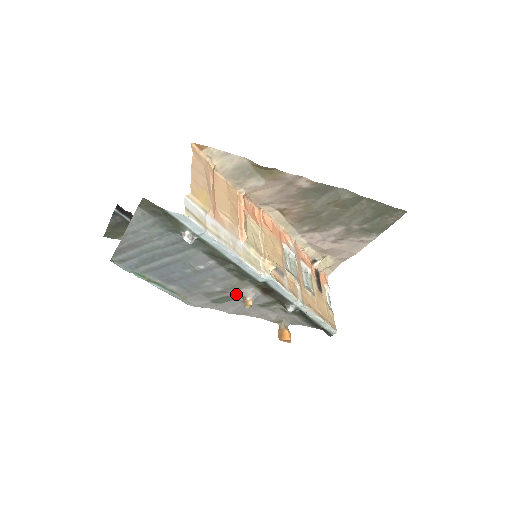
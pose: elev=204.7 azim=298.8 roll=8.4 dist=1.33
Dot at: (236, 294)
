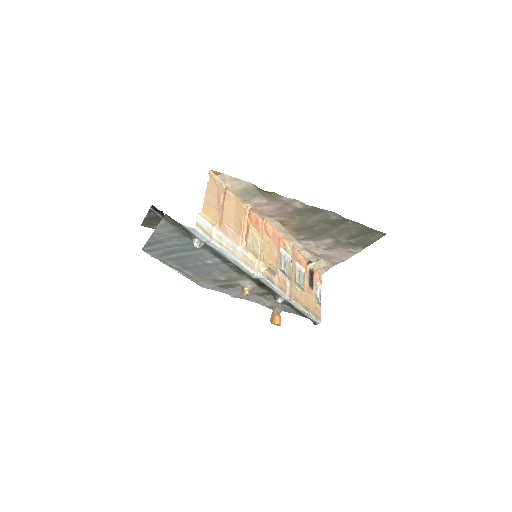
Dot at: (237, 284)
